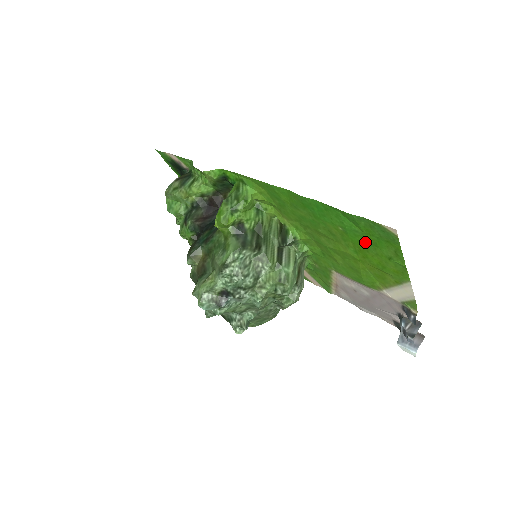
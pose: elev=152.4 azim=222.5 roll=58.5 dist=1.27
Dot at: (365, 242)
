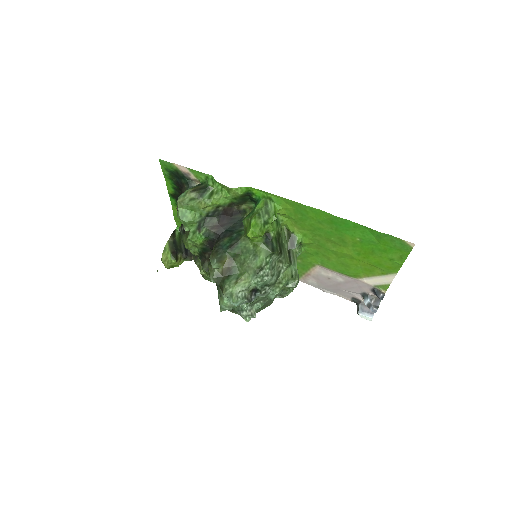
Dot at: (375, 249)
